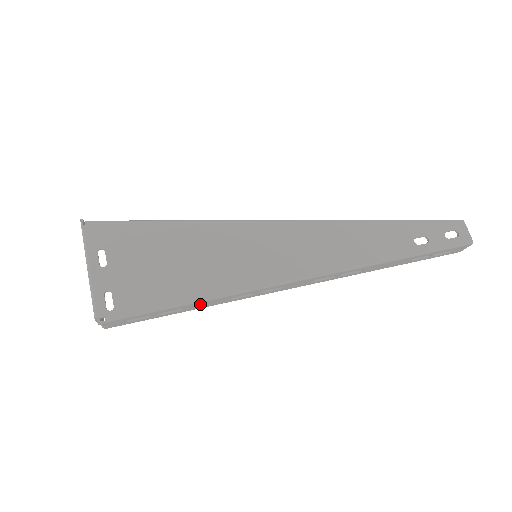
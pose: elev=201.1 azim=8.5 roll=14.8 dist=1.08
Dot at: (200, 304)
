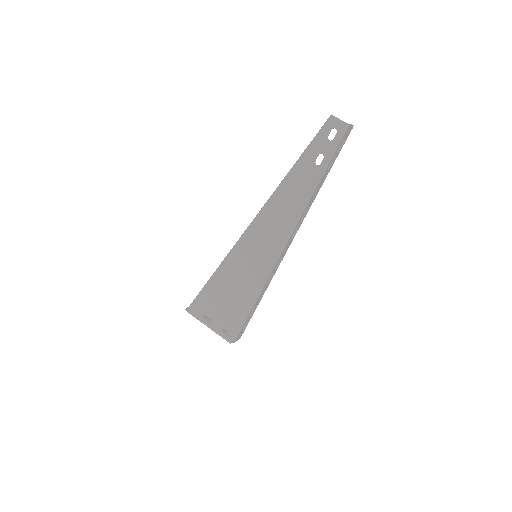
Dot at: (258, 300)
